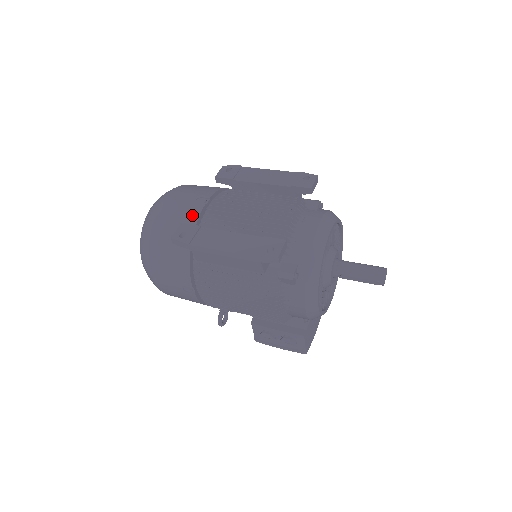
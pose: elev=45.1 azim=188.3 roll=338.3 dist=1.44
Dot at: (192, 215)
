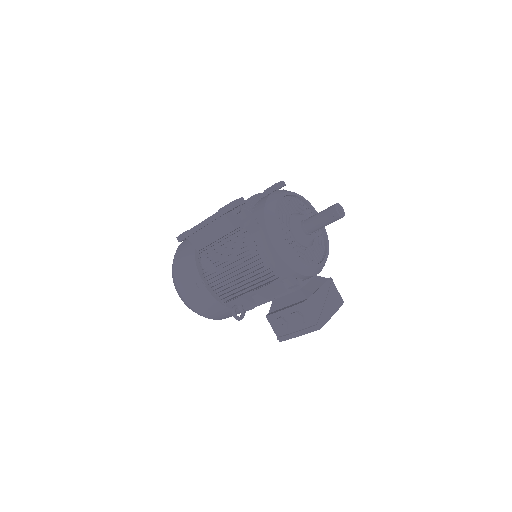
Dot at: occluded
